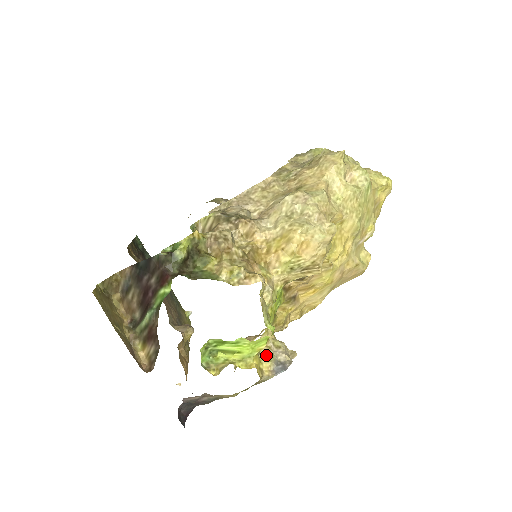
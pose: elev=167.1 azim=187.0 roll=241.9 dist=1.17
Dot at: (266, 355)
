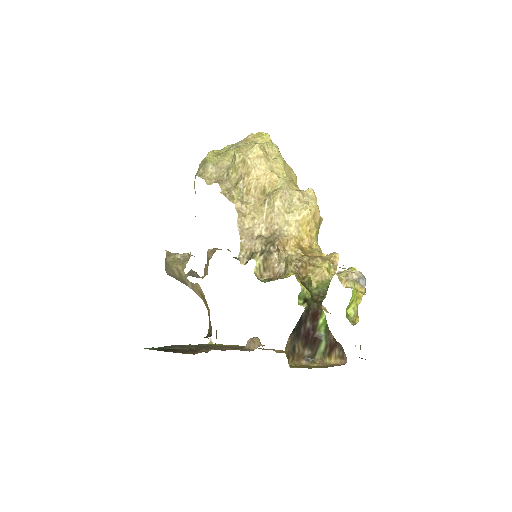
Dot at: (352, 285)
